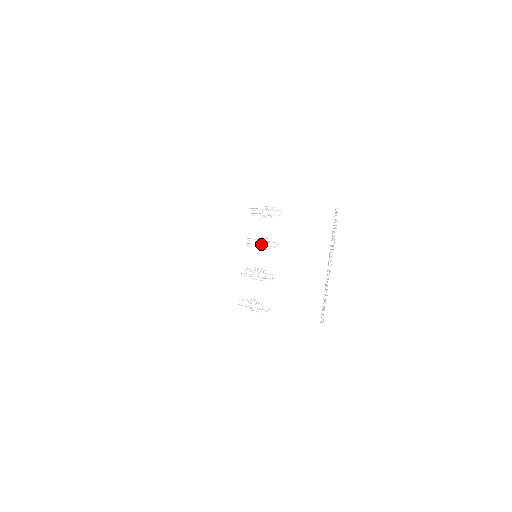
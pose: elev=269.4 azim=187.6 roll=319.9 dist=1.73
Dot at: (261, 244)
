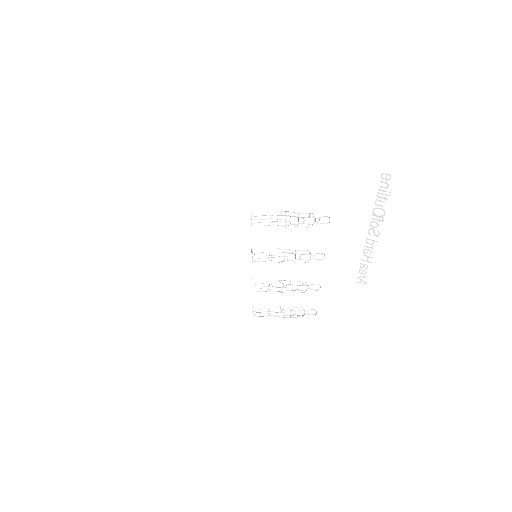
Dot at: (287, 256)
